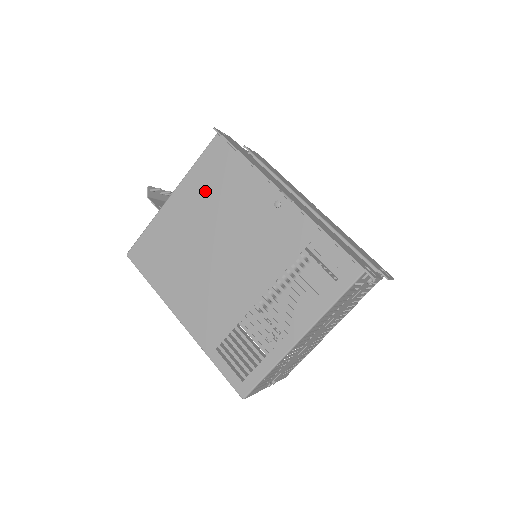
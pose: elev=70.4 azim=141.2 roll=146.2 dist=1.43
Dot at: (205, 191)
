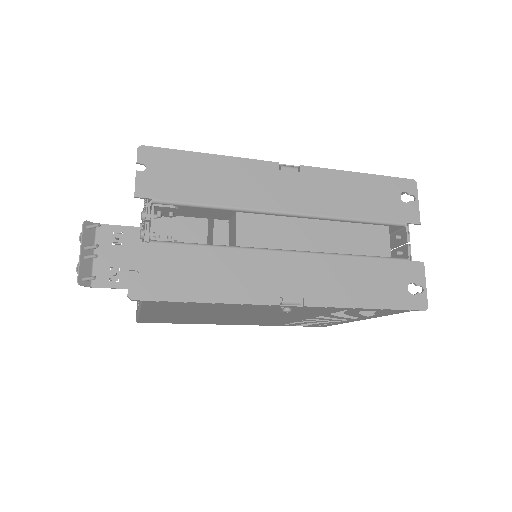
Dot at: (180, 311)
